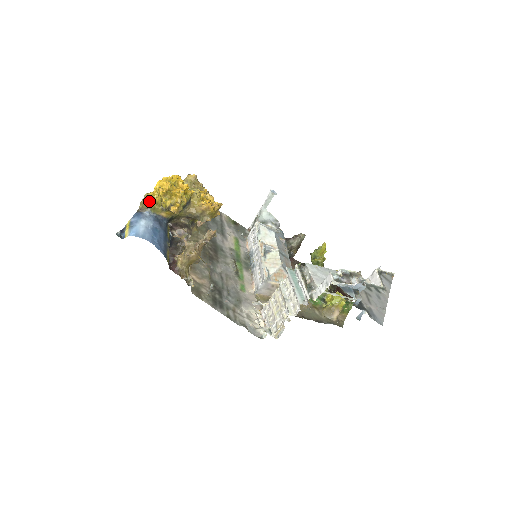
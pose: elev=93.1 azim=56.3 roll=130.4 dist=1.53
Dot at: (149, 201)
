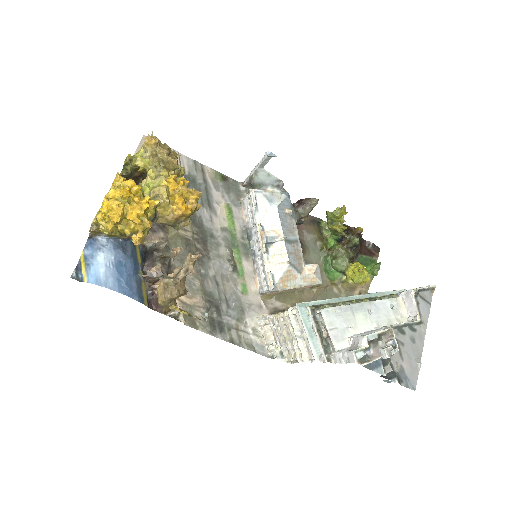
Dot at: (100, 228)
